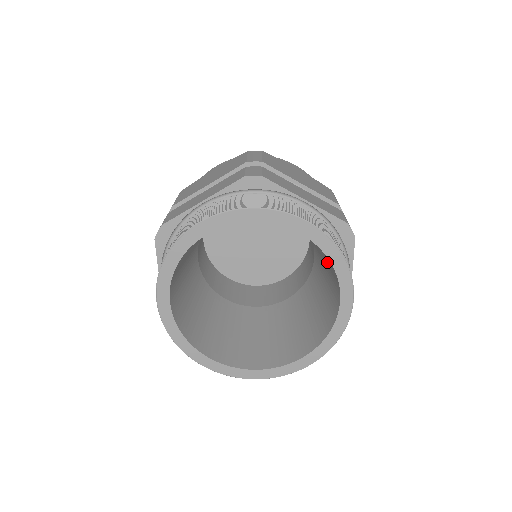
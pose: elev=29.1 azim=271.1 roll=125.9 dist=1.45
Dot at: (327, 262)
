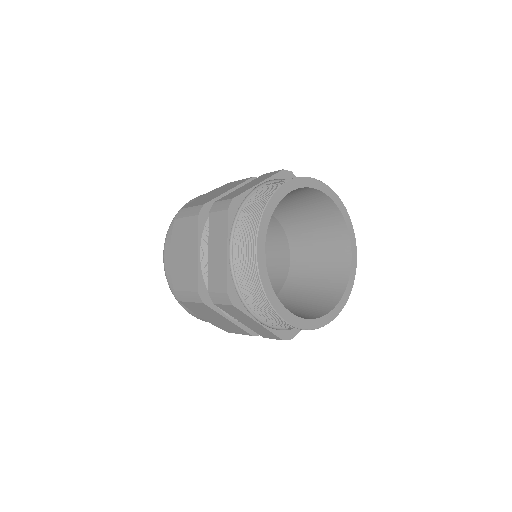
Dot at: (327, 238)
